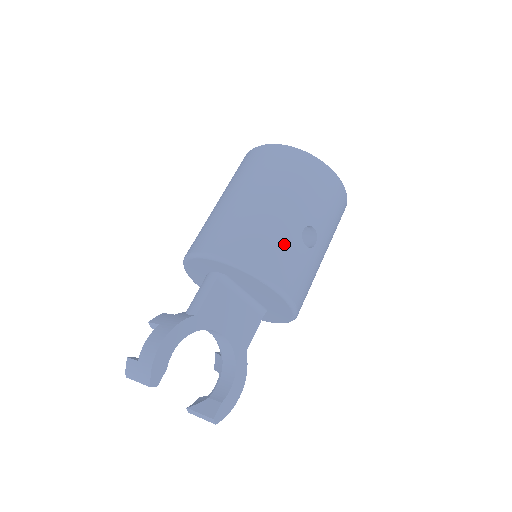
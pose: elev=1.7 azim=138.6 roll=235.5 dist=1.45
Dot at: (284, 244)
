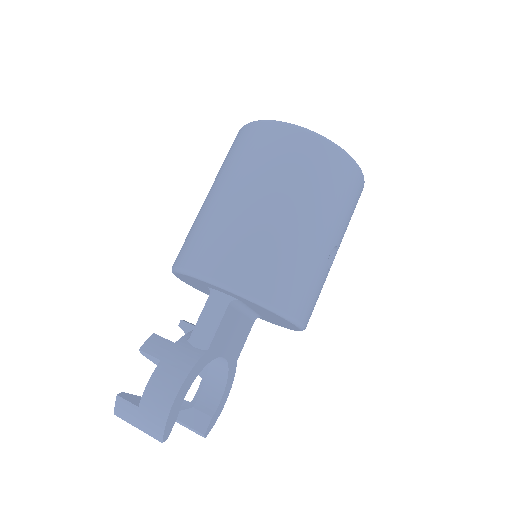
Dot at: (313, 275)
